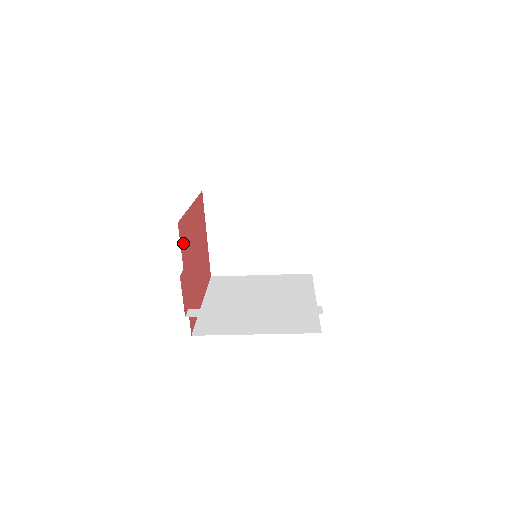
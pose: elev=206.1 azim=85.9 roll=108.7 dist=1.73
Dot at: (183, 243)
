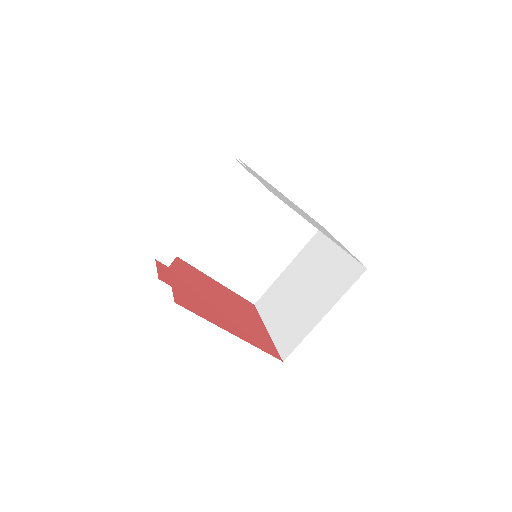
Dot at: (176, 264)
